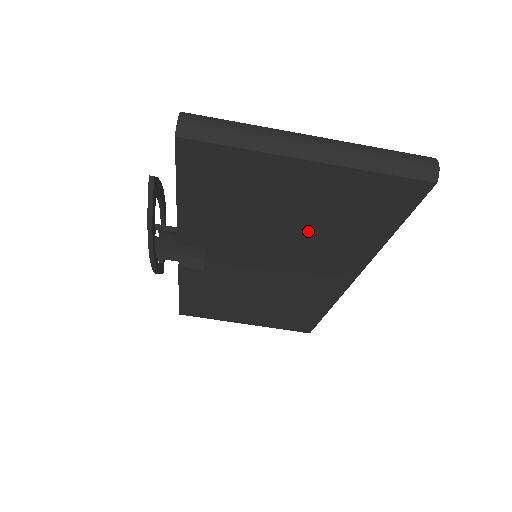
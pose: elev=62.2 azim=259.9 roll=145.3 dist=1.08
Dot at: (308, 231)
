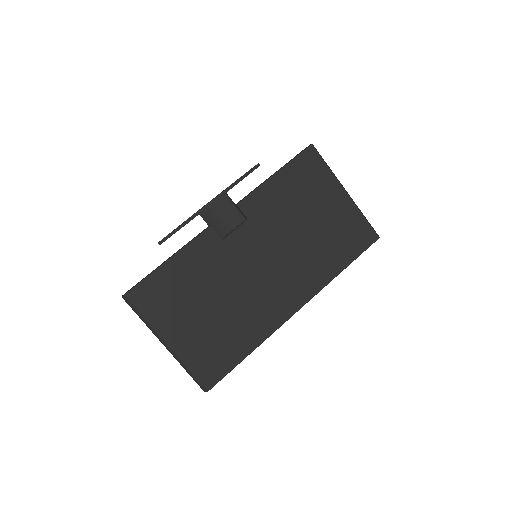
Dot at: (313, 239)
